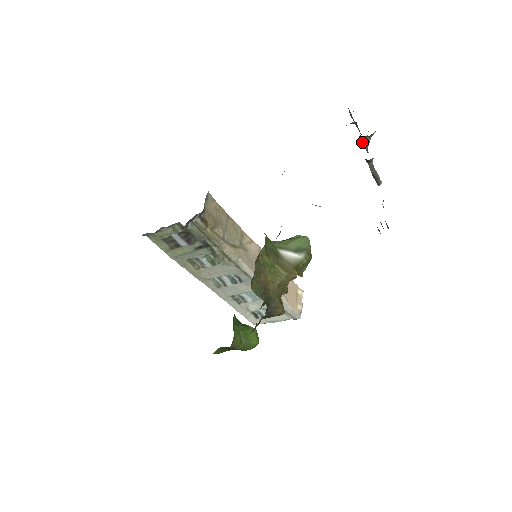
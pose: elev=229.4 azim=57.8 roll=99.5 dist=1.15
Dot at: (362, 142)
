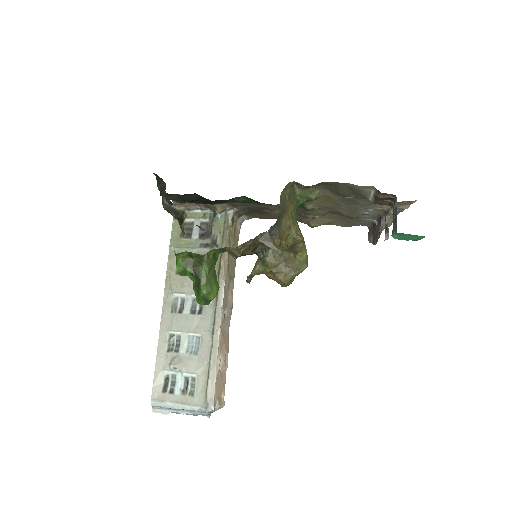
Dot at: (381, 222)
